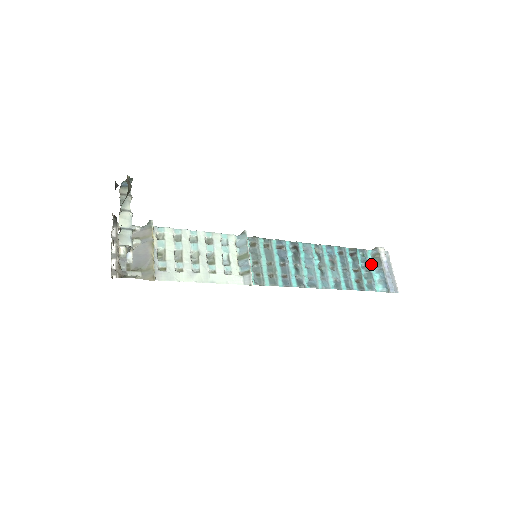
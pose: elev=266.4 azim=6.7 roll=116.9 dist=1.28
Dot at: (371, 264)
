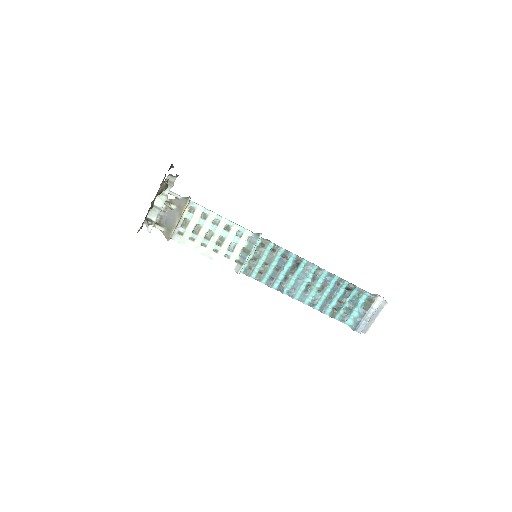
Dot at: (360, 304)
